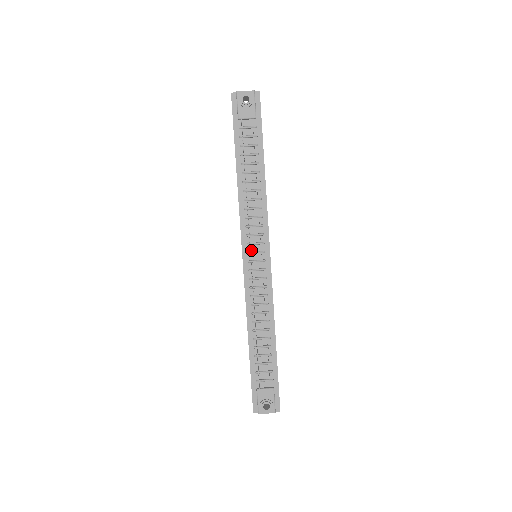
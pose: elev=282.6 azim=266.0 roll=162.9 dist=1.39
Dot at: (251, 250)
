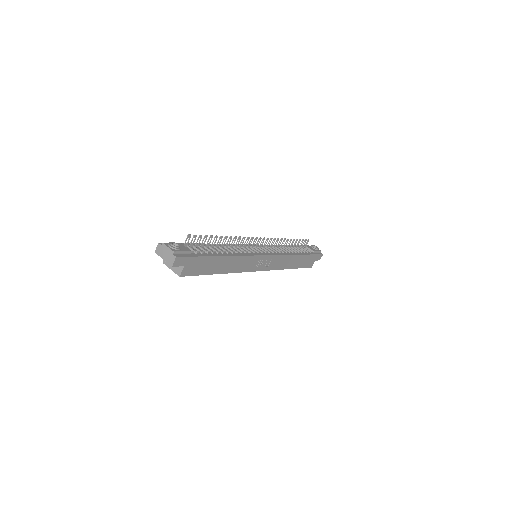
Dot at: (259, 248)
